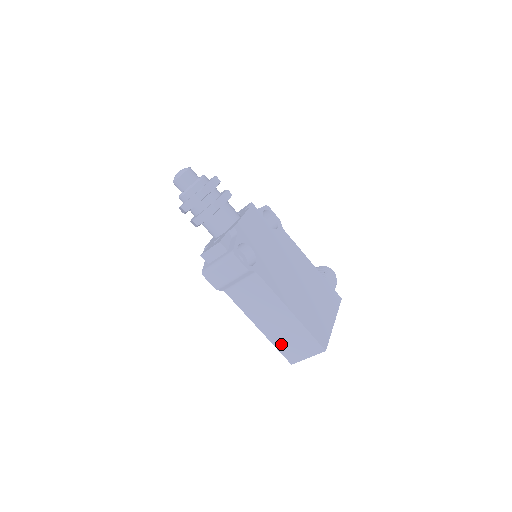
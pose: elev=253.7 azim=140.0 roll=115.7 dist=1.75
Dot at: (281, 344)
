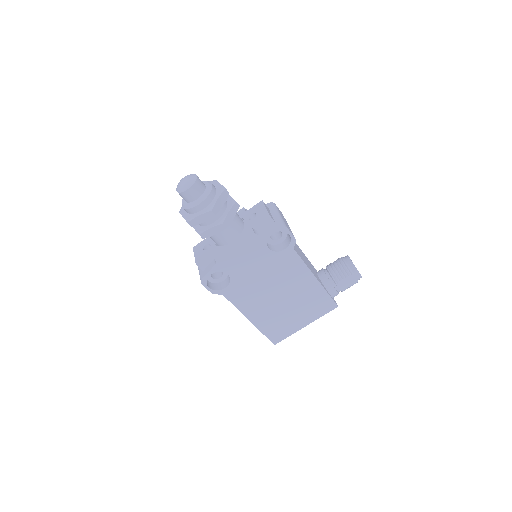
Dot at: occluded
